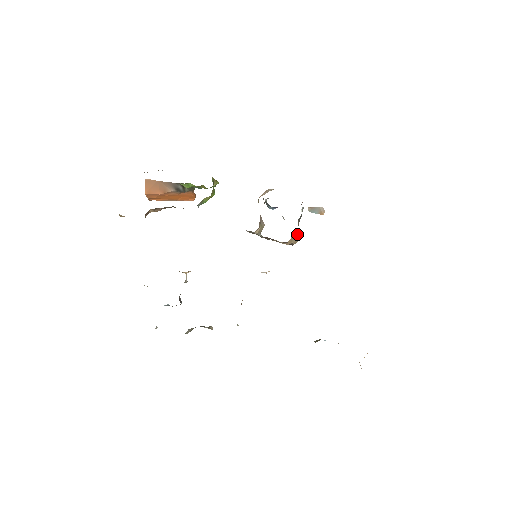
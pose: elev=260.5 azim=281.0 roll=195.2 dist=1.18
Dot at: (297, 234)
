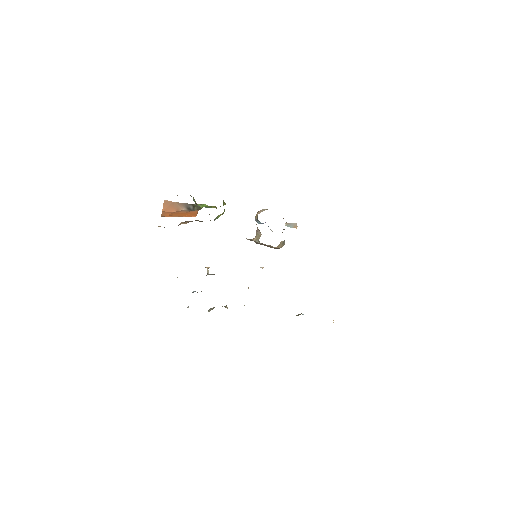
Dot at: (283, 241)
